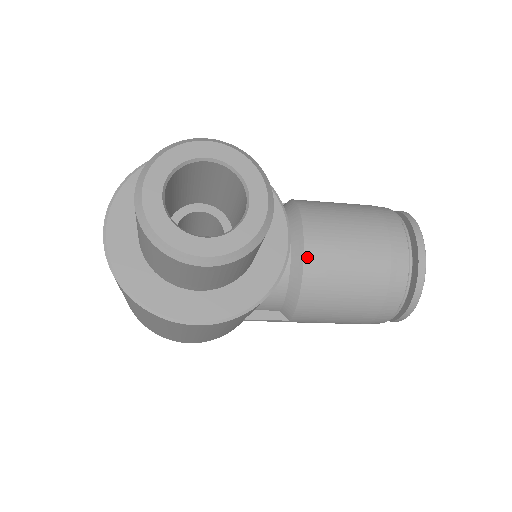
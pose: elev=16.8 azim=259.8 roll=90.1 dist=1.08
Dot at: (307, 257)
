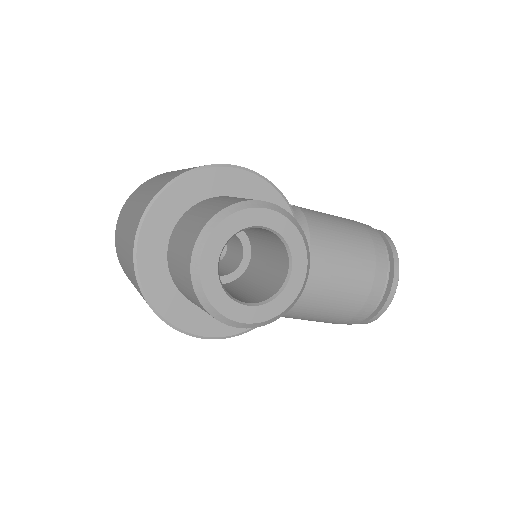
Dot at: (306, 283)
